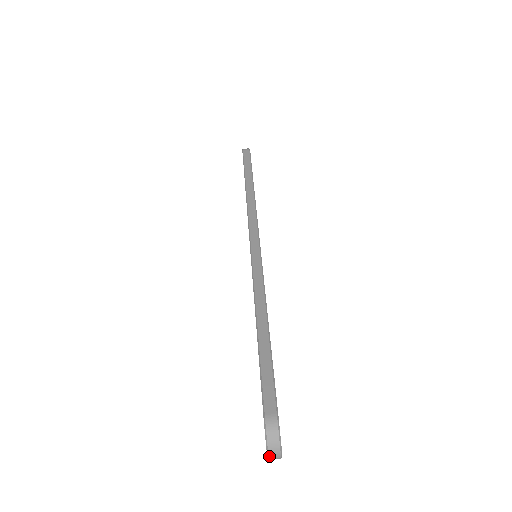
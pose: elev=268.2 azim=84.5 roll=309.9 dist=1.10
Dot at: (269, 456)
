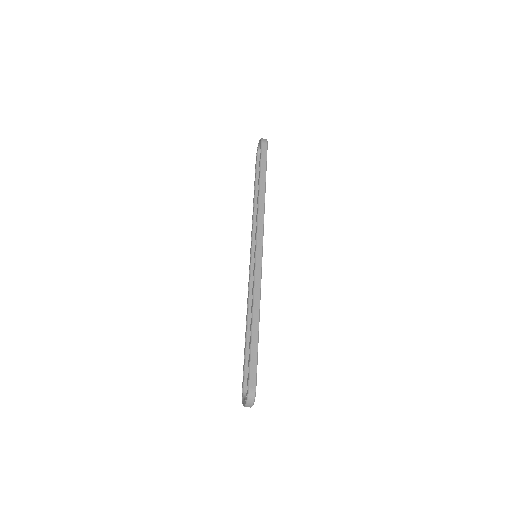
Dot at: occluded
